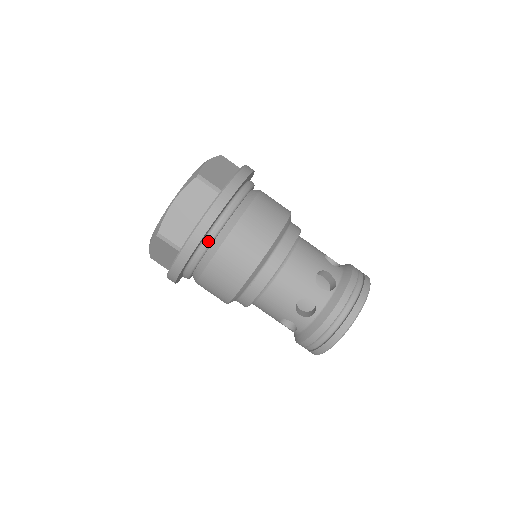
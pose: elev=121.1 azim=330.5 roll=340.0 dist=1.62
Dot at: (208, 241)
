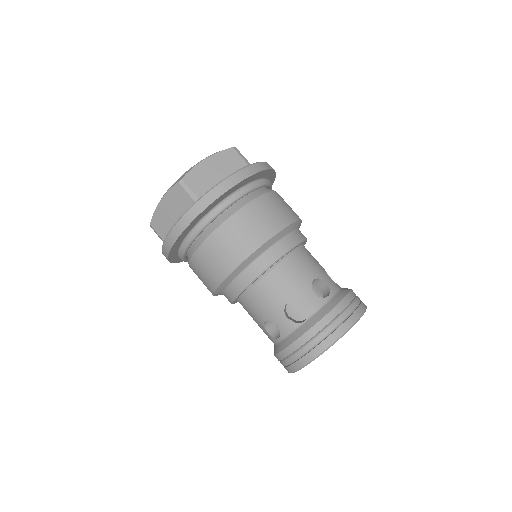
Dot at: (184, 245)
